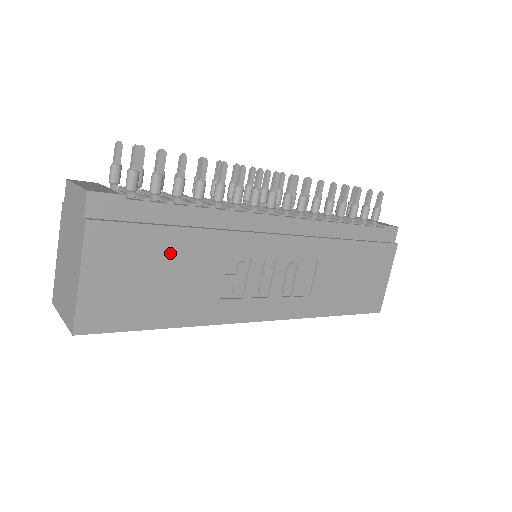
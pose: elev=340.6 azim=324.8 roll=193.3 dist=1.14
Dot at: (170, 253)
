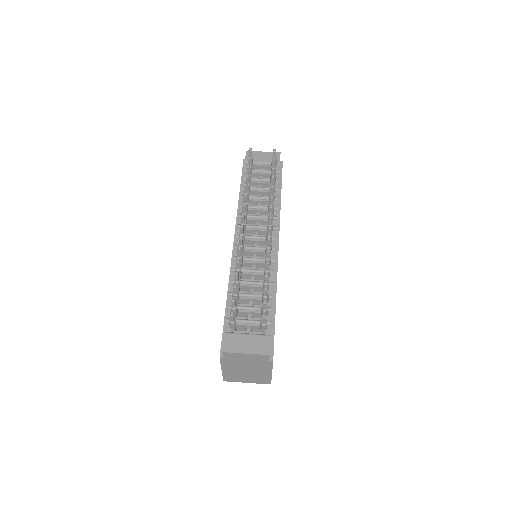
Dot at: occluded
